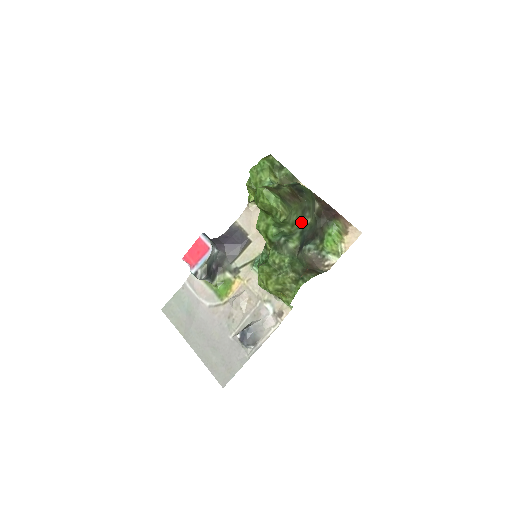
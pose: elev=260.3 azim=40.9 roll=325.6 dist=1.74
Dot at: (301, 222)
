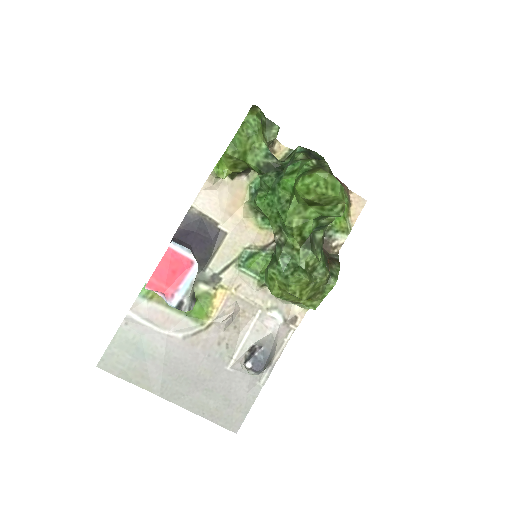
Dot at: occluded
